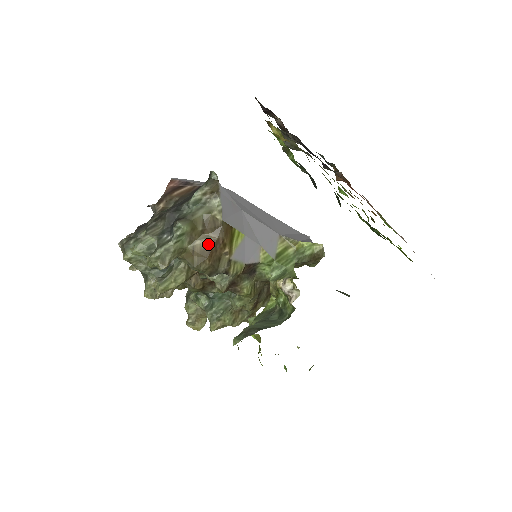
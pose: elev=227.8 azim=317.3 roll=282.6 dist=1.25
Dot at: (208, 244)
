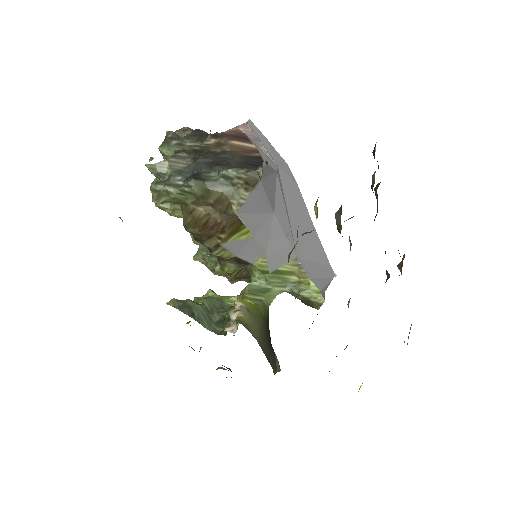
Dot at: (208, 218)
